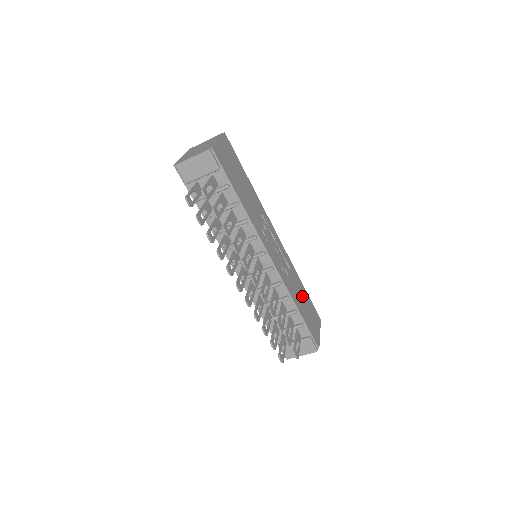
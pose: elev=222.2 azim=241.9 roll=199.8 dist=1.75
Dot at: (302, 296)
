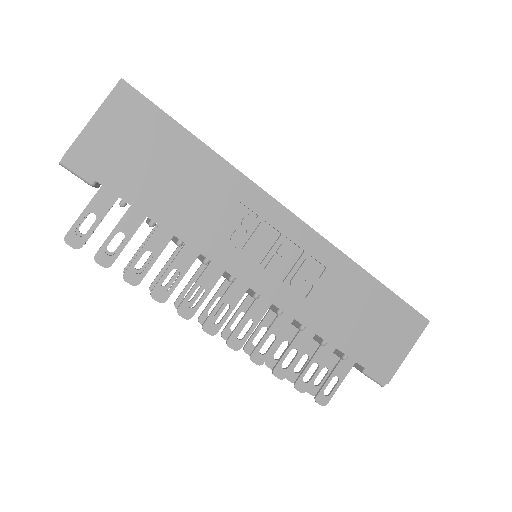
Dot at: (359, 306)
